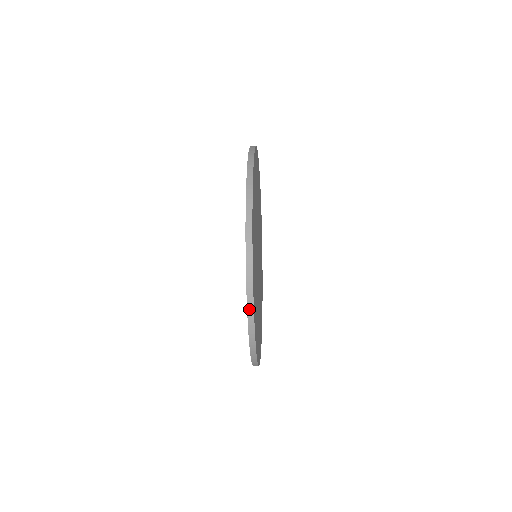
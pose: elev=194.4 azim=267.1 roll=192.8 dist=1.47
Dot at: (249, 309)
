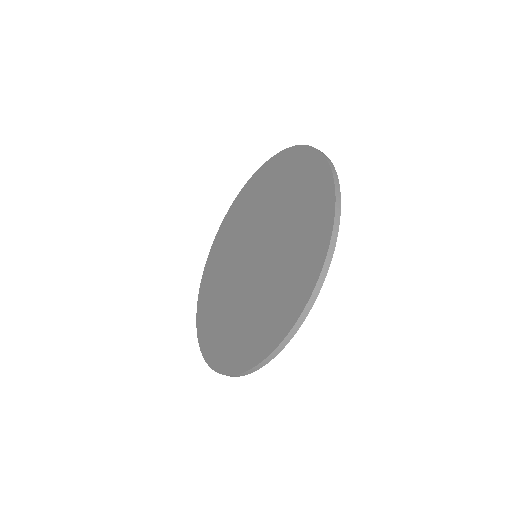
Dot at: (247, 372)
